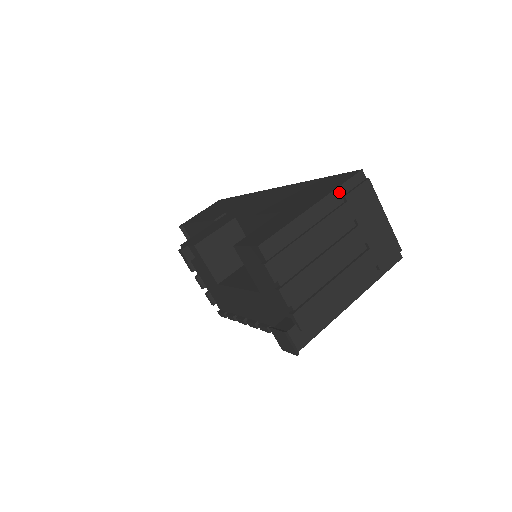
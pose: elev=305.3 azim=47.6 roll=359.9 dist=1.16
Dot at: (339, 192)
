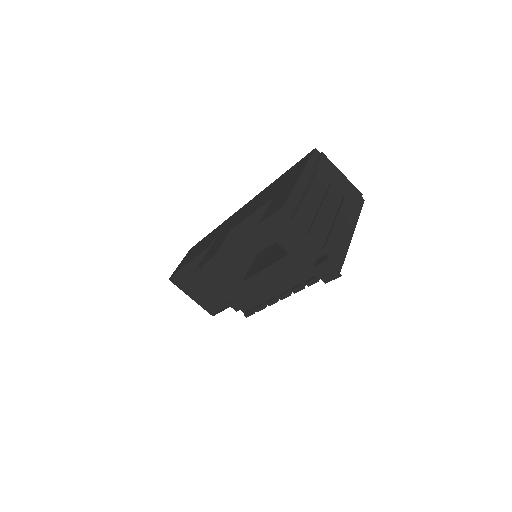
Dot at: (310, 164)
